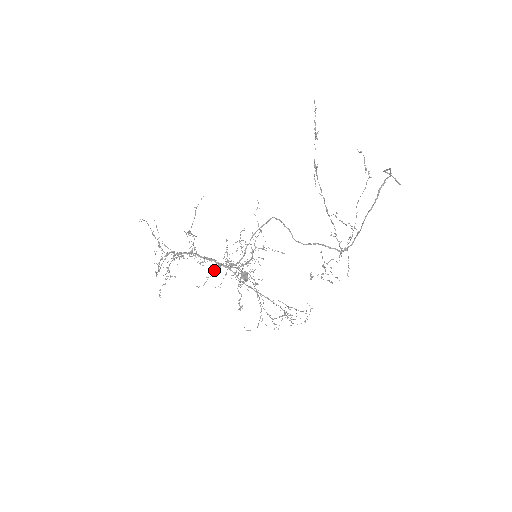
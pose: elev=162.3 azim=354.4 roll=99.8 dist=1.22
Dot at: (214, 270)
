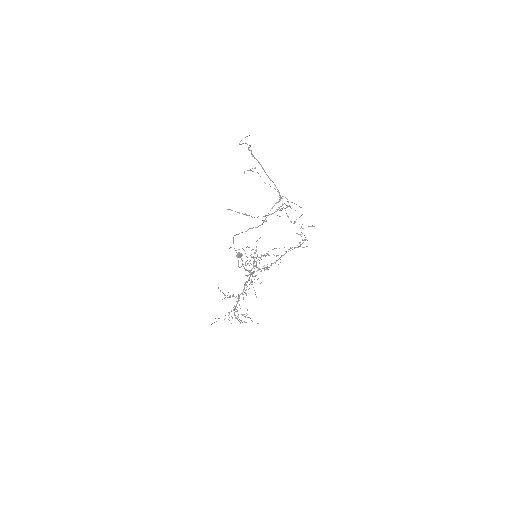
Dot at: occluded
